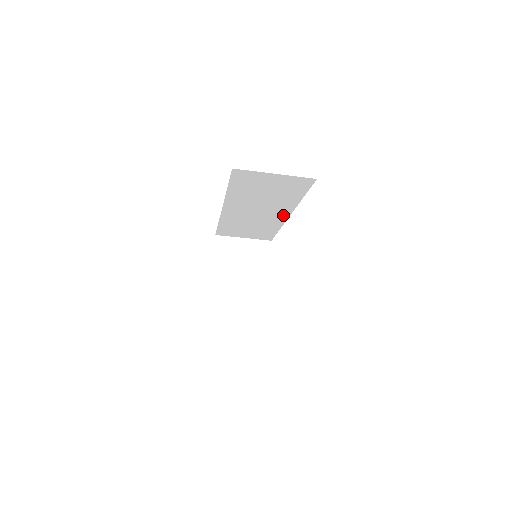
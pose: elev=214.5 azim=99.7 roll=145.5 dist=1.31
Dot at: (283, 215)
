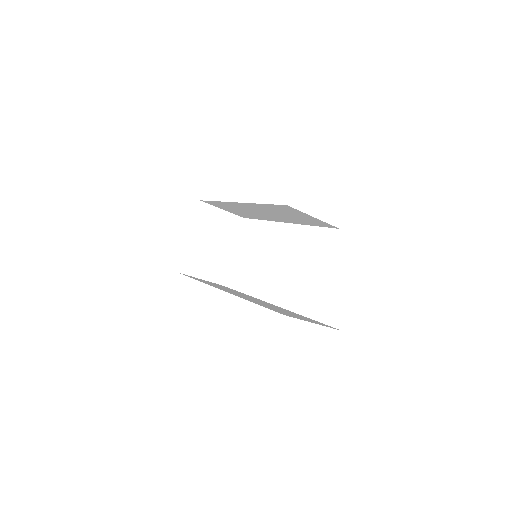
Dot at: (280, 220)
